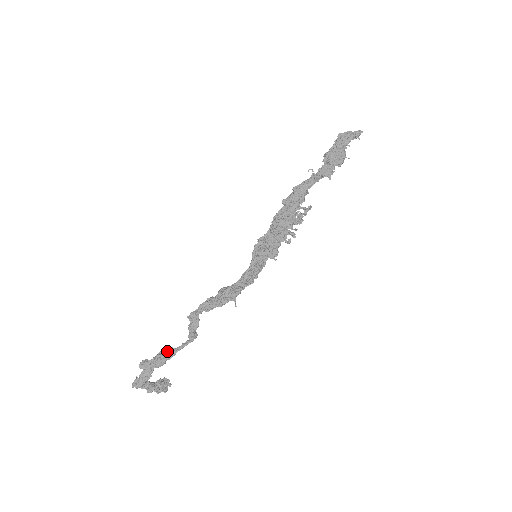
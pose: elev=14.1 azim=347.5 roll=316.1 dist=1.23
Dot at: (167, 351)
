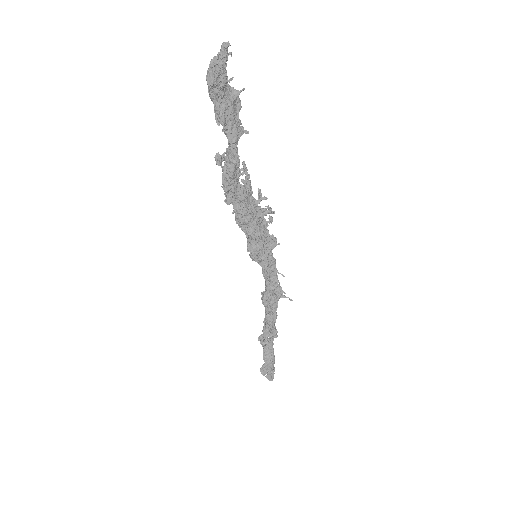
Dot at: (266, 351)
